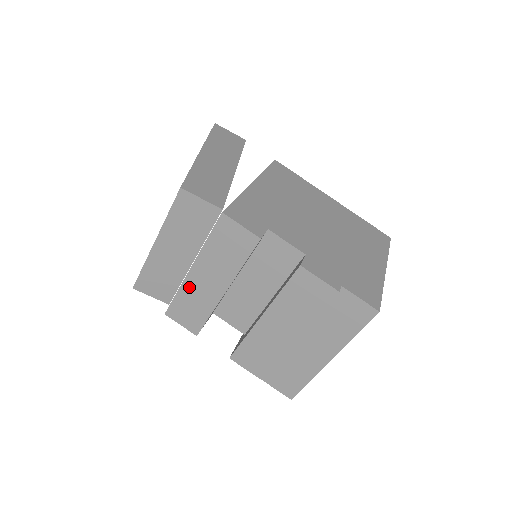
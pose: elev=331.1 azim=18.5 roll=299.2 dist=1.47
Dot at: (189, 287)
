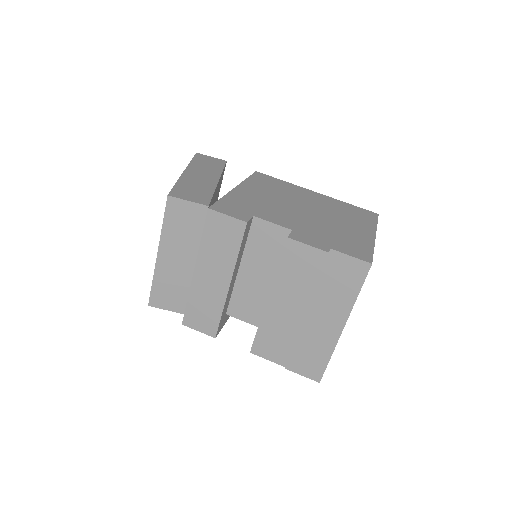
Dot at: (197, 290)
